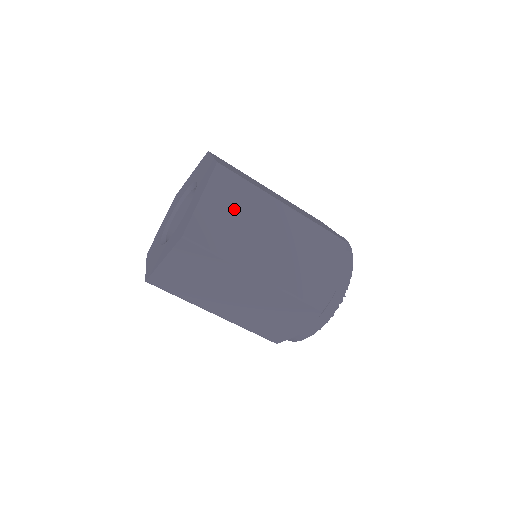
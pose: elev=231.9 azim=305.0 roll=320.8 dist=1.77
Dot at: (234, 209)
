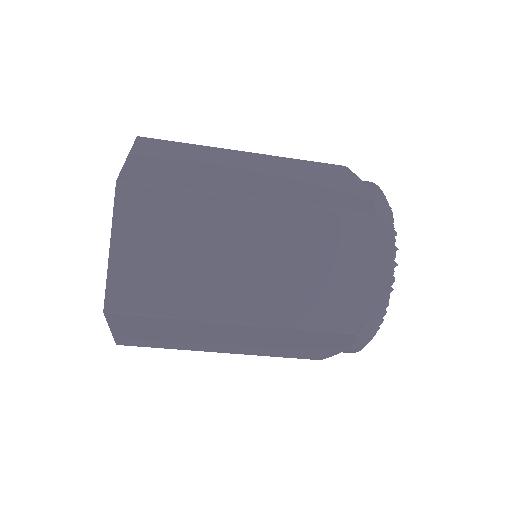
Dot at: (179, 158)
